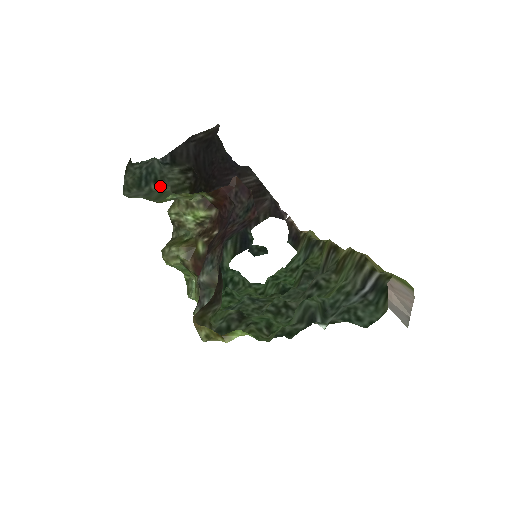
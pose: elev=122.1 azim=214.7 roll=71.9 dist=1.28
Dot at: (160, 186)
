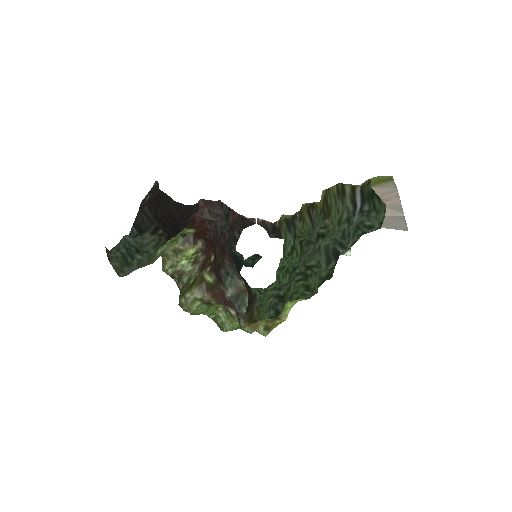
Dot at: (144, 252)
